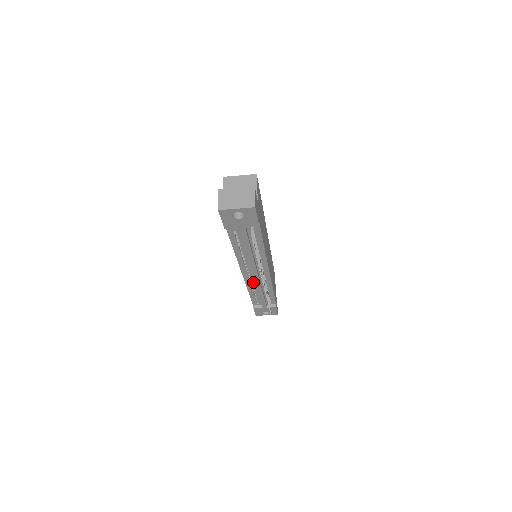
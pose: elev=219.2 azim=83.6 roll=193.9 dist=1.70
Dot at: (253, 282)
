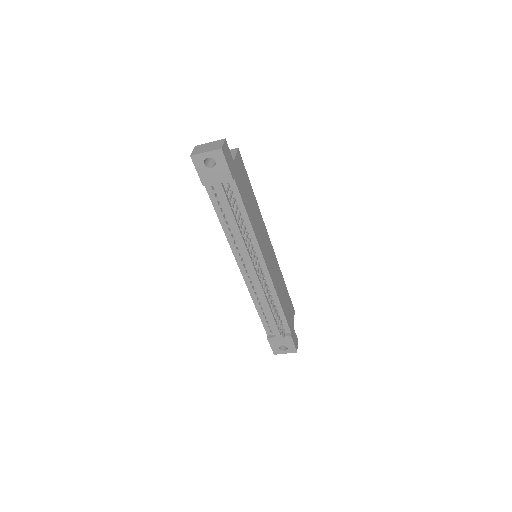
Dot at: (255, 287)
